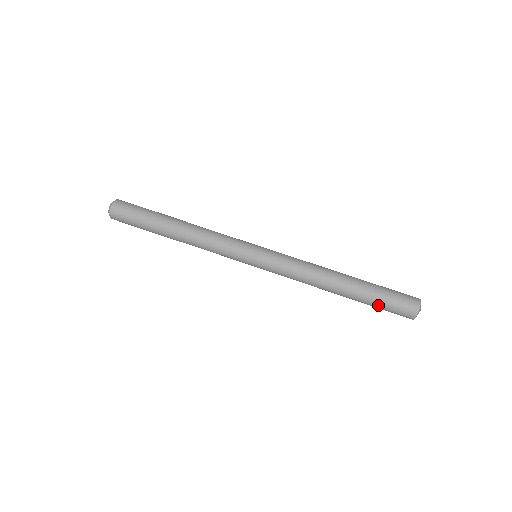
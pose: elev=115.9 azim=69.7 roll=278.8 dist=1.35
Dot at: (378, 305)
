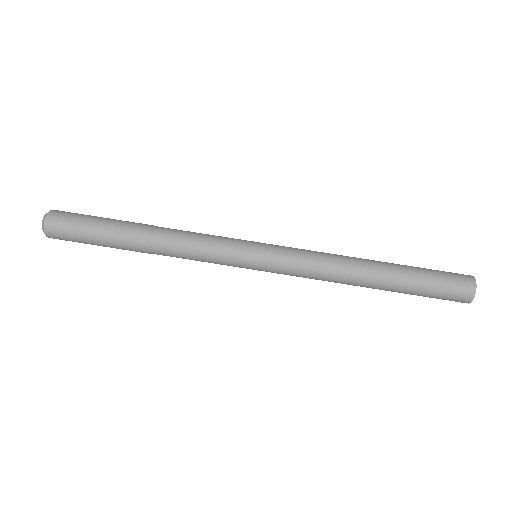
Dot at: (426, 287)
